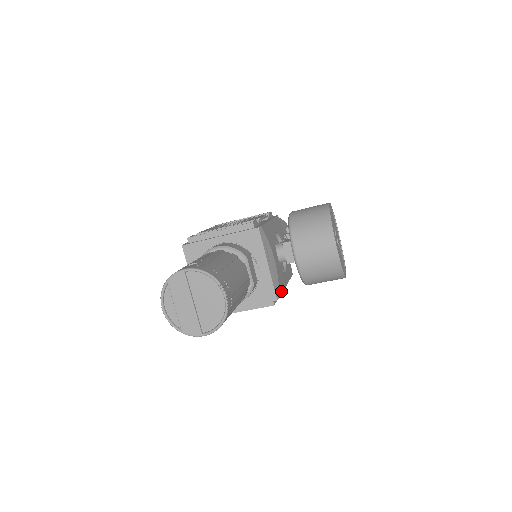
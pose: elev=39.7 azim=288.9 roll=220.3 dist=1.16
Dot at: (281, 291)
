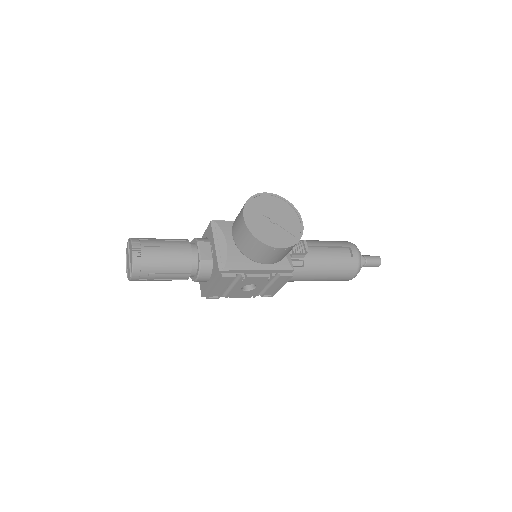
Dot at: (234, 268)
